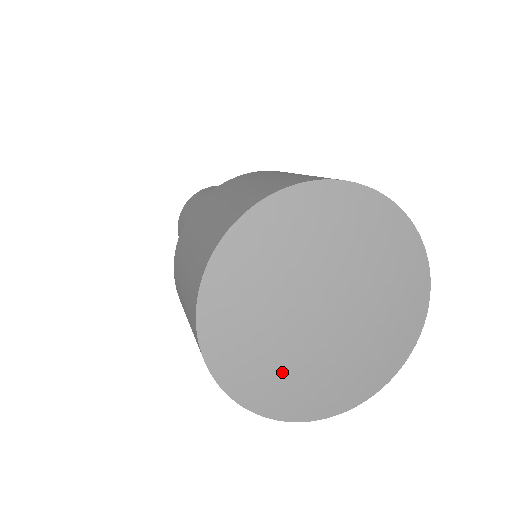
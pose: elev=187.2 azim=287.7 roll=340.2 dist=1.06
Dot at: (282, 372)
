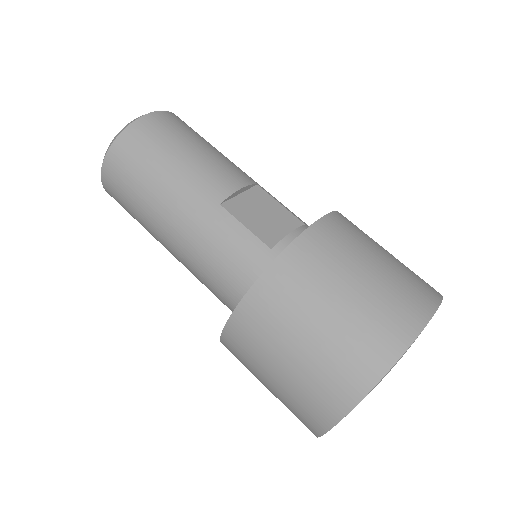
Dot at: occluded
